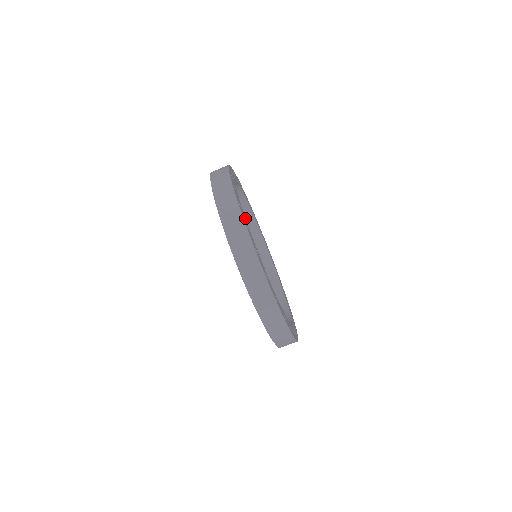
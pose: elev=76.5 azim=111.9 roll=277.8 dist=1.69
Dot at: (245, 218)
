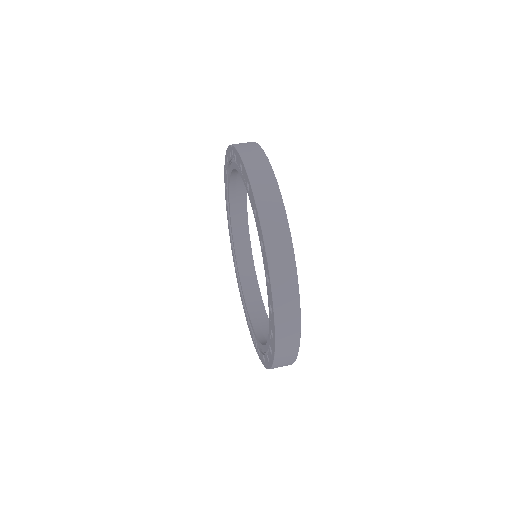
Dot at: occluded
